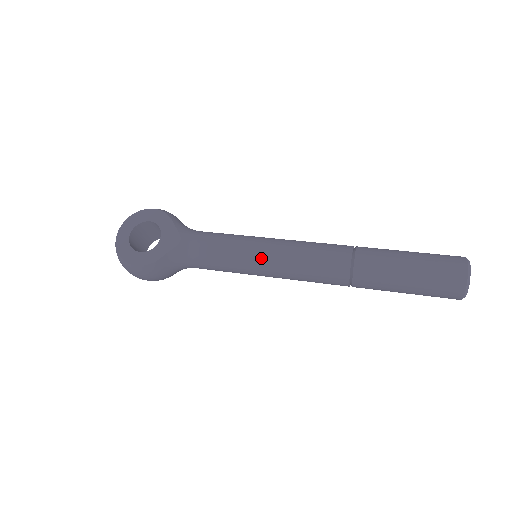
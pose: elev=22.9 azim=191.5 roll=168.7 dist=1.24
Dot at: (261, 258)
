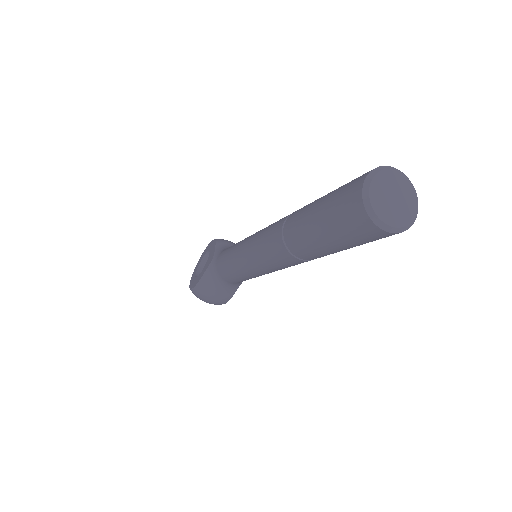
Dot at: (241, 254)
